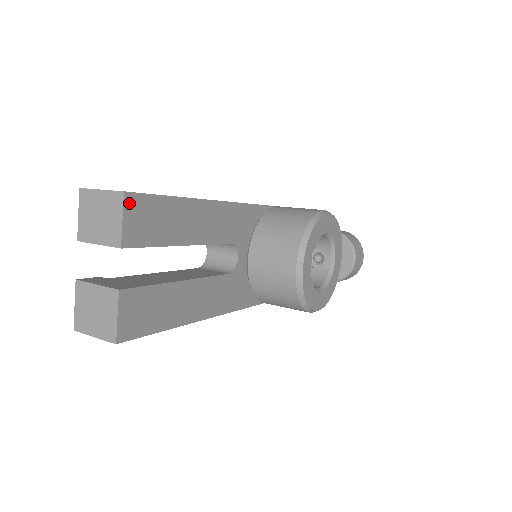
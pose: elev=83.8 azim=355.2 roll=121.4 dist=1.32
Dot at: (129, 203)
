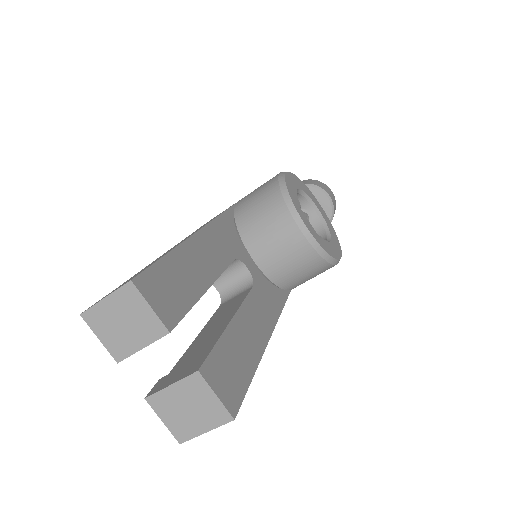
Dot at: (143, 287)
